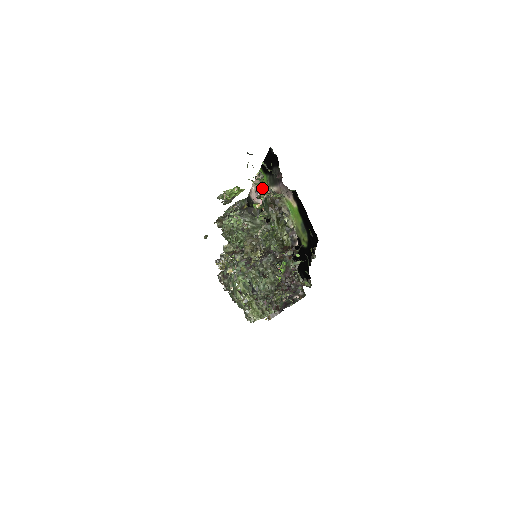
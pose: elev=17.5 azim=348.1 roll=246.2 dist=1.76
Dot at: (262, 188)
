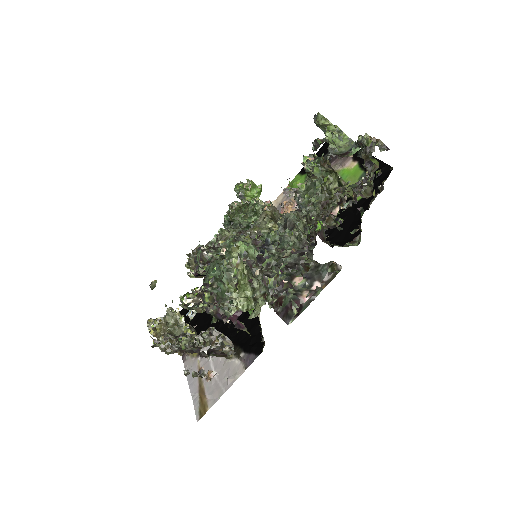
Dot at: (329, 131)
